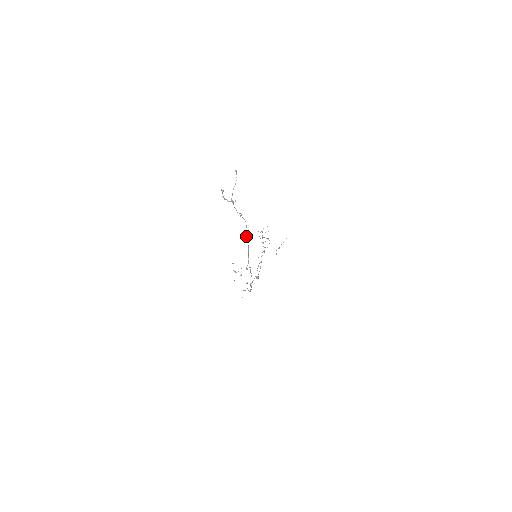
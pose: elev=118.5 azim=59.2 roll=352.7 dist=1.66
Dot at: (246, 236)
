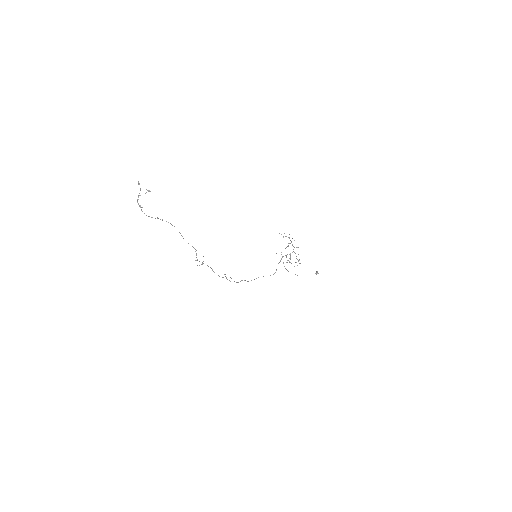
Dot at: (183, 238)
